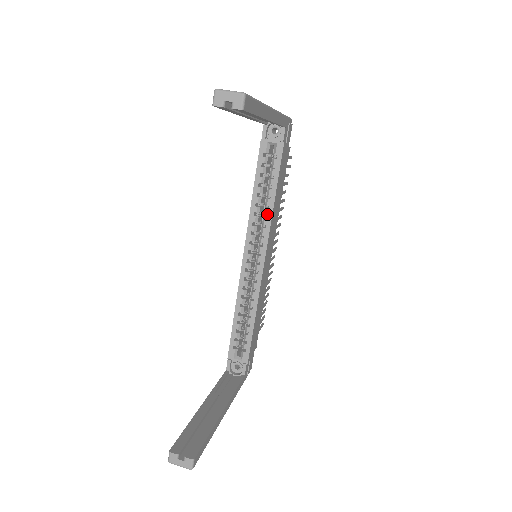
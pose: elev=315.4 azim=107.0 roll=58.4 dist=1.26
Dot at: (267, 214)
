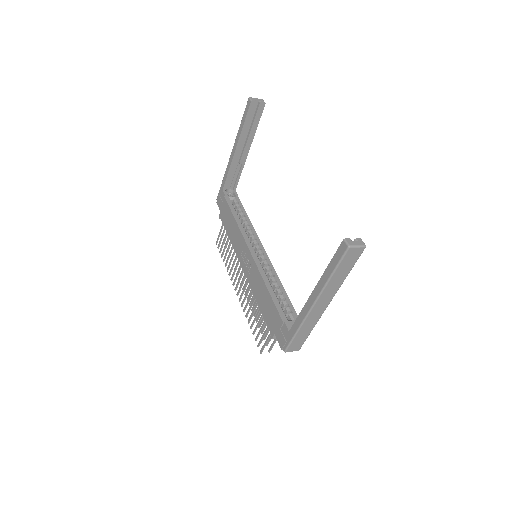
Dot at: (251, 228)
